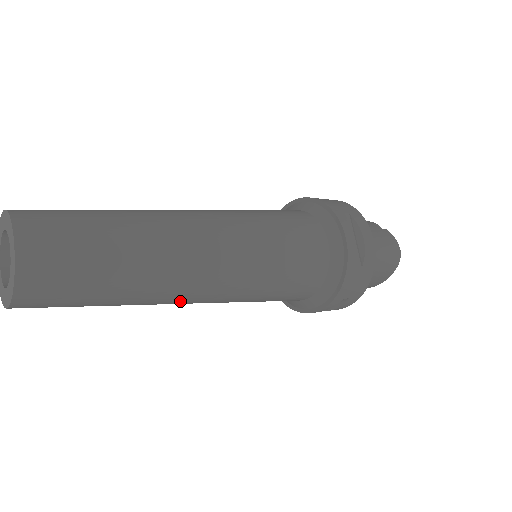
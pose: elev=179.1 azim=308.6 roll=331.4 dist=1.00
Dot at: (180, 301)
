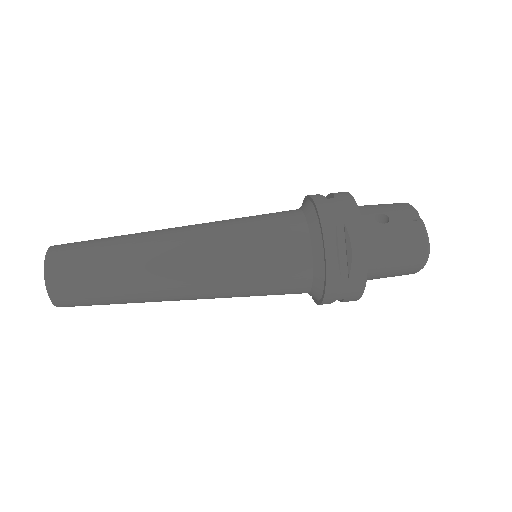
Dot at: (176, 300)
